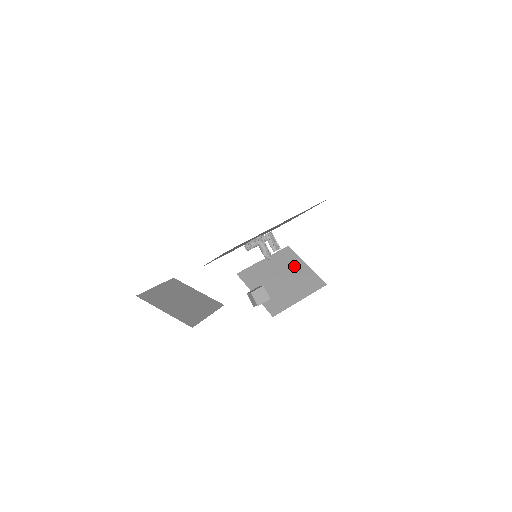
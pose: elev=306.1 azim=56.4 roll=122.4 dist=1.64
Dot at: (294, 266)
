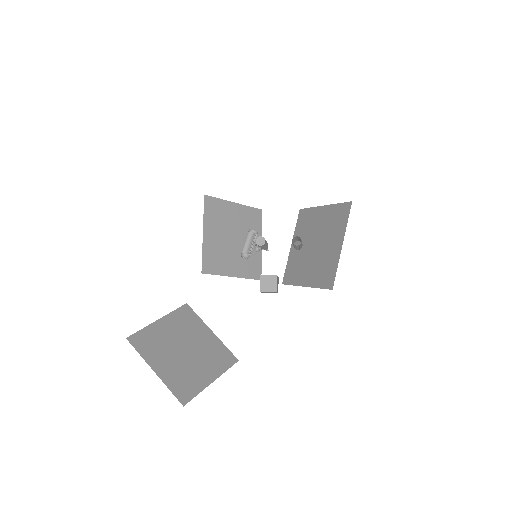
Dot at: (230, 215)
